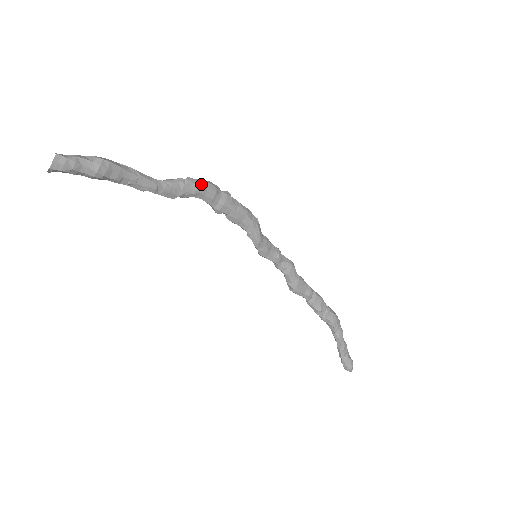
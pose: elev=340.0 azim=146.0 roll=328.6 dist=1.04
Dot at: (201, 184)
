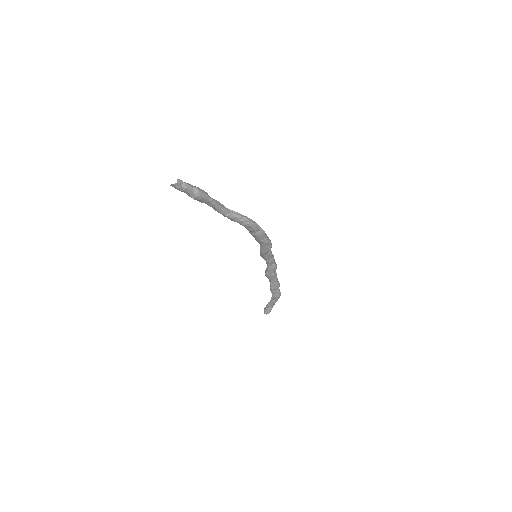
Dot at: (249, 225)
